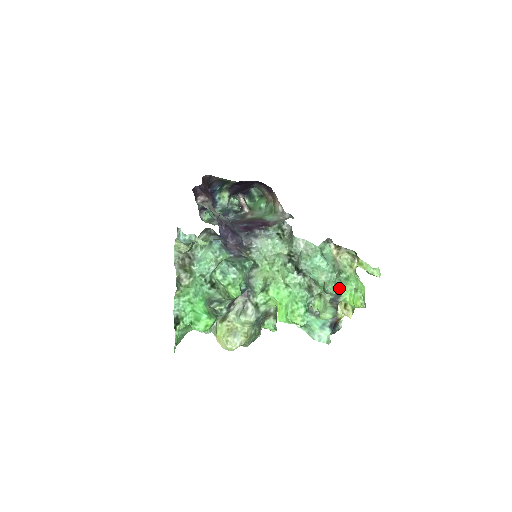
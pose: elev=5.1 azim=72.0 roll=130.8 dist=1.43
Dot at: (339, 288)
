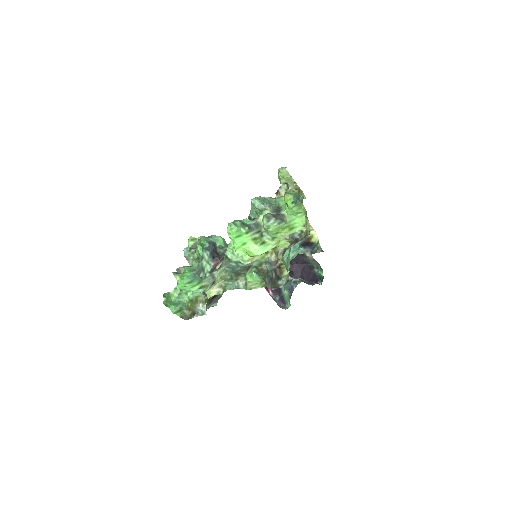
Dot at: (279, 208)
